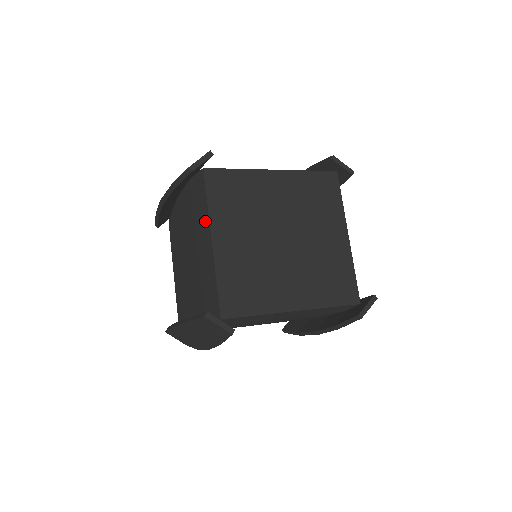
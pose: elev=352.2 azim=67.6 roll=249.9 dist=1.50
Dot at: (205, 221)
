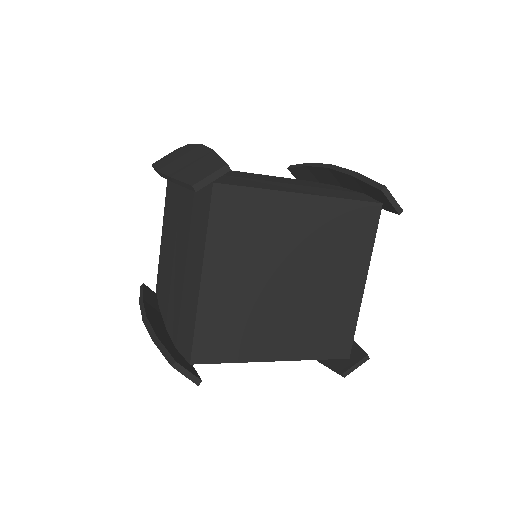
Dot at: (200, 246)
